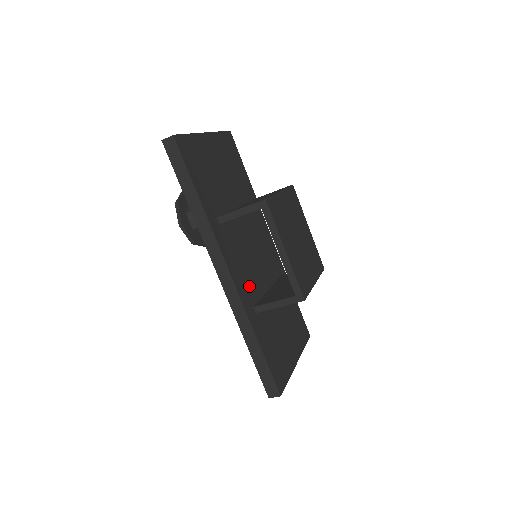
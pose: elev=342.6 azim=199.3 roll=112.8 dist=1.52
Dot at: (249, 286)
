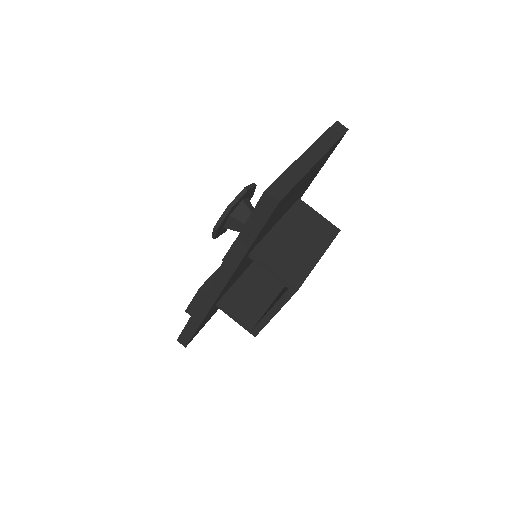
Dot at: (228, 287)
